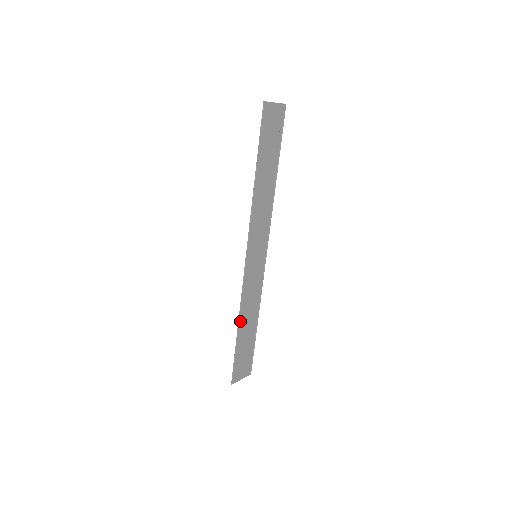
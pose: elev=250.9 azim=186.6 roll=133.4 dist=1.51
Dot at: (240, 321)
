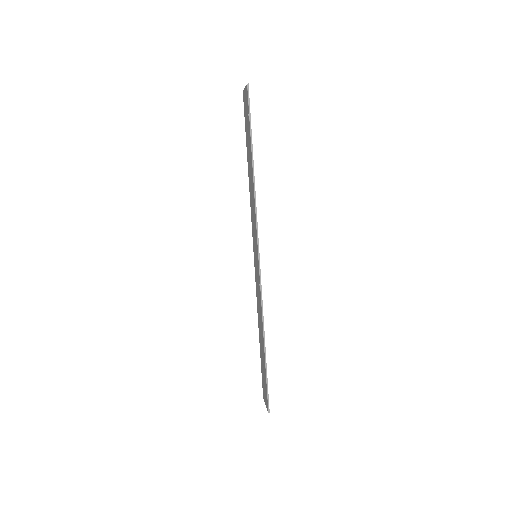
Dot at: (262, 334)
